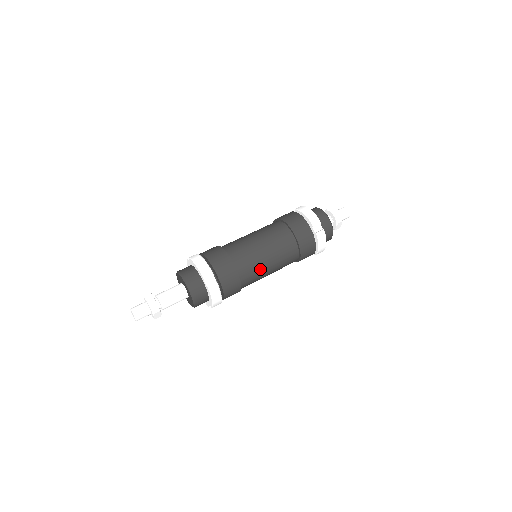
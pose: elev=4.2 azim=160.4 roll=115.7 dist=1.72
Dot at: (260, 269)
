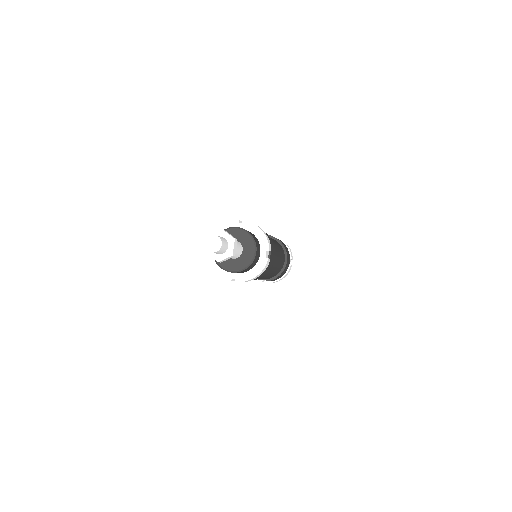
Dot at: (272, 269)
